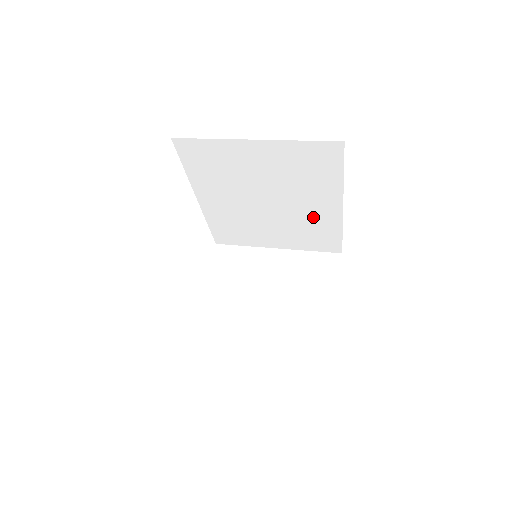
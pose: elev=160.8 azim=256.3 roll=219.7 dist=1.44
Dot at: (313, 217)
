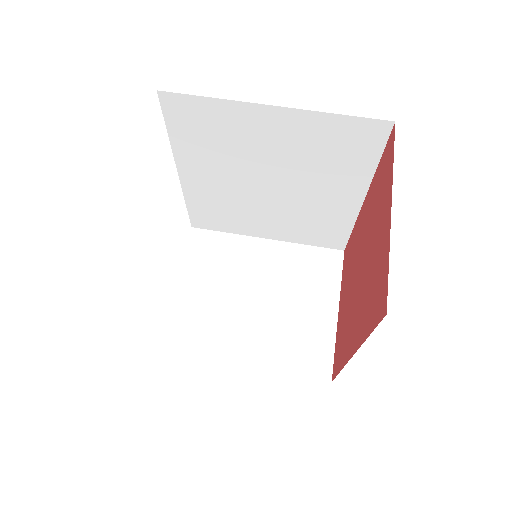
Dot at: (322, 208)
